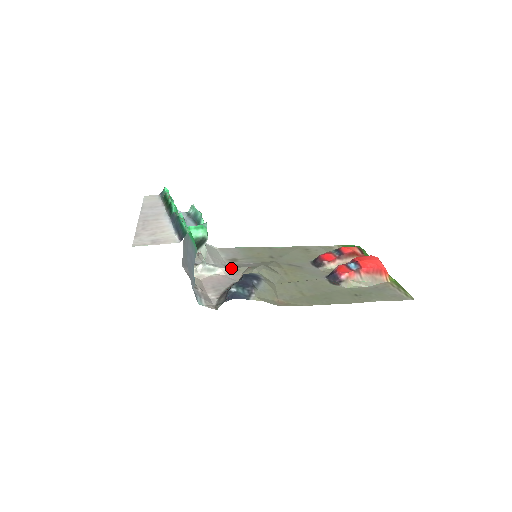
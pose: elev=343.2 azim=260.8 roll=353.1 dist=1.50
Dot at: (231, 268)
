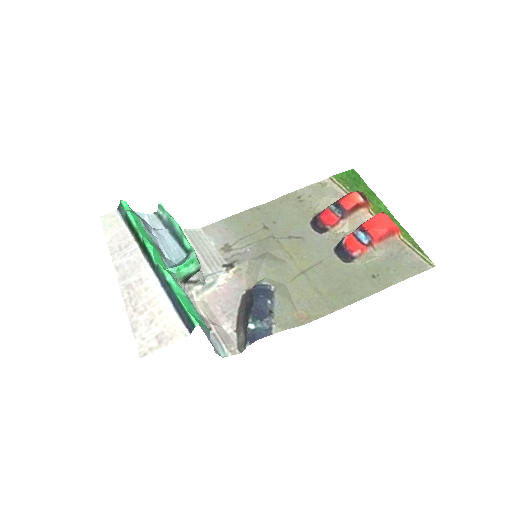
Dot at: (230, 269)
